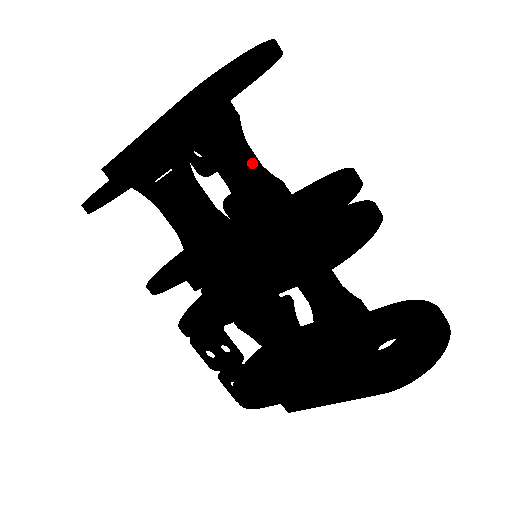
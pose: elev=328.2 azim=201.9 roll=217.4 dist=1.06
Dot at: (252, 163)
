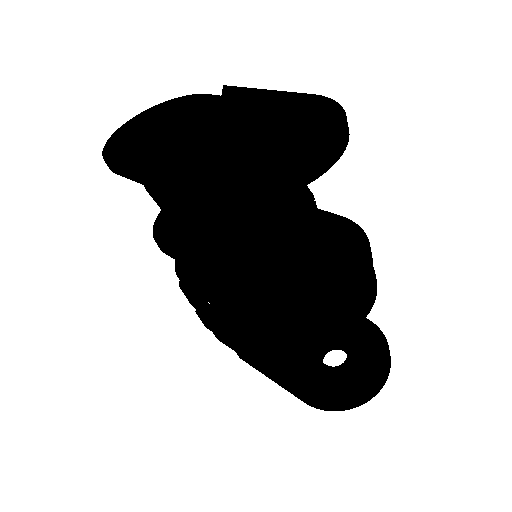
Dot at: occluded
